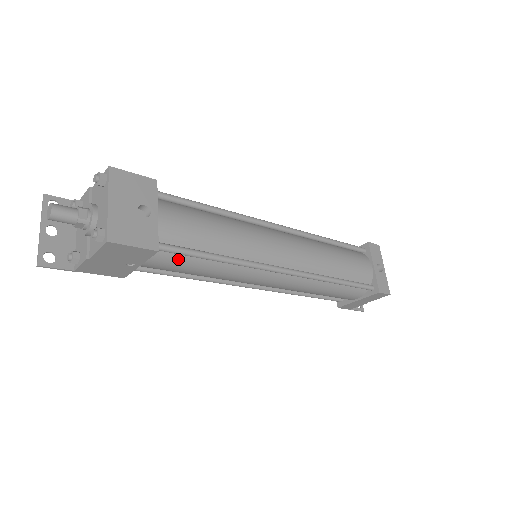
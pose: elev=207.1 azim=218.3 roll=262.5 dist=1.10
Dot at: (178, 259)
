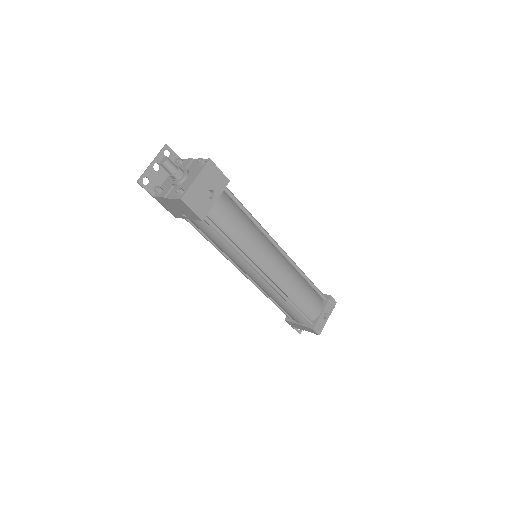
Dot at: (210, 230)
